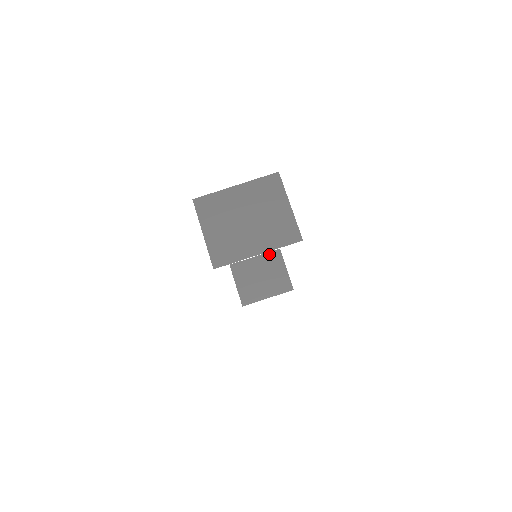
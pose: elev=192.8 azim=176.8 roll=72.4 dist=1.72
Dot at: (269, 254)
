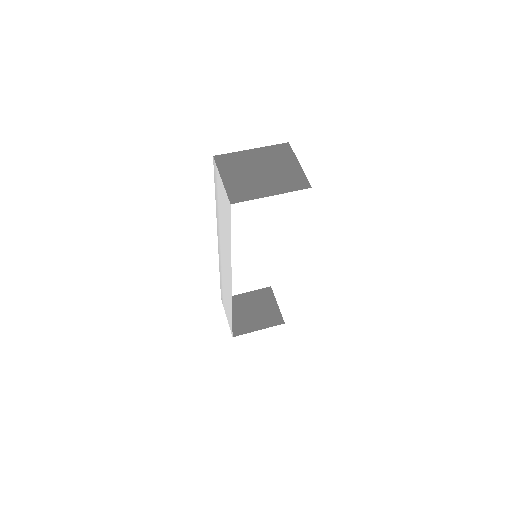
Dot at: (260, 291)
